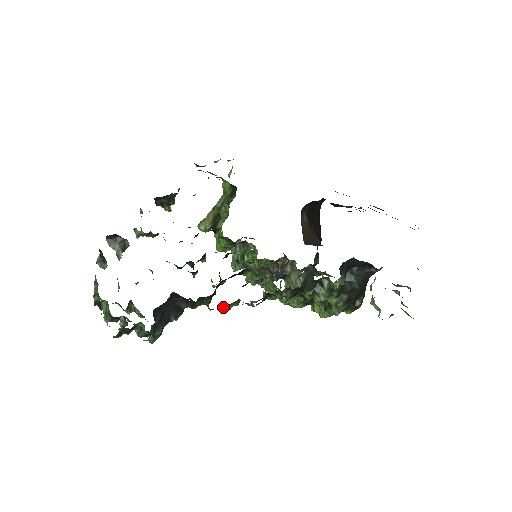
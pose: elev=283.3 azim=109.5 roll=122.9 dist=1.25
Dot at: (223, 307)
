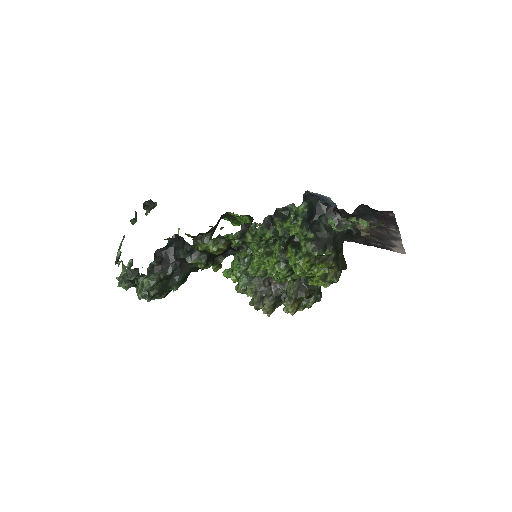
Dot at: (209, 241)
